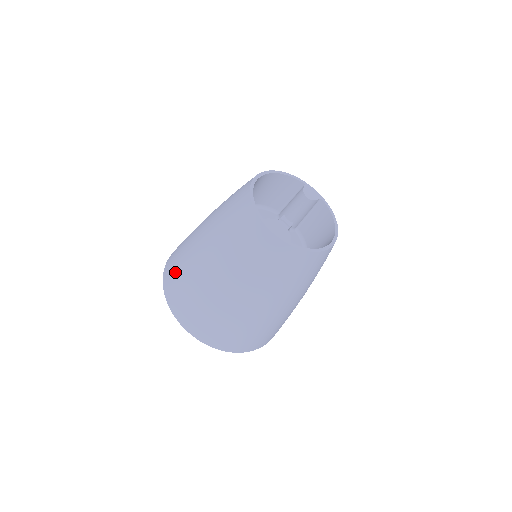
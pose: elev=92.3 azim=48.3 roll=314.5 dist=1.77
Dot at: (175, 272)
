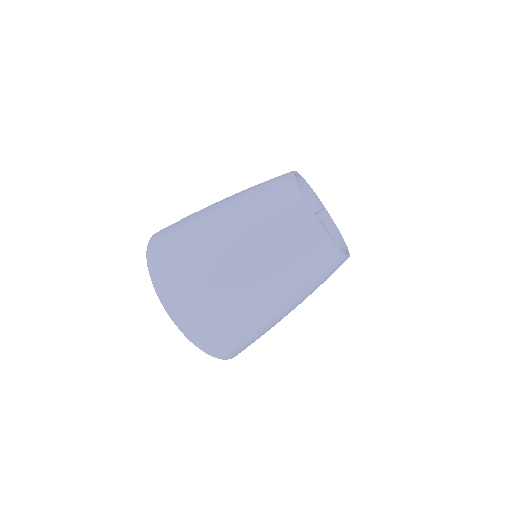
Dot at: (177, 263)
